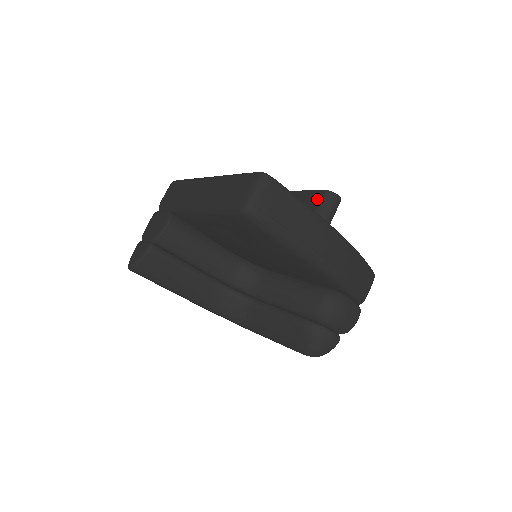
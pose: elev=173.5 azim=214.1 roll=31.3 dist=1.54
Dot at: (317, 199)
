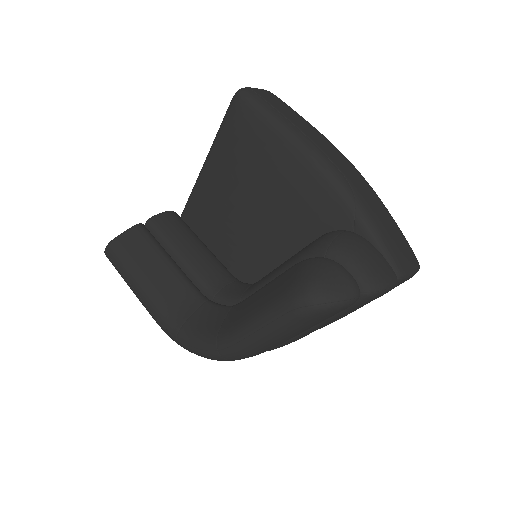
Dot at: occluded
